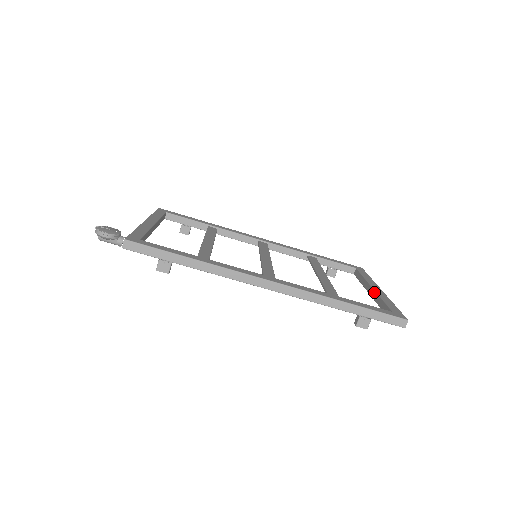
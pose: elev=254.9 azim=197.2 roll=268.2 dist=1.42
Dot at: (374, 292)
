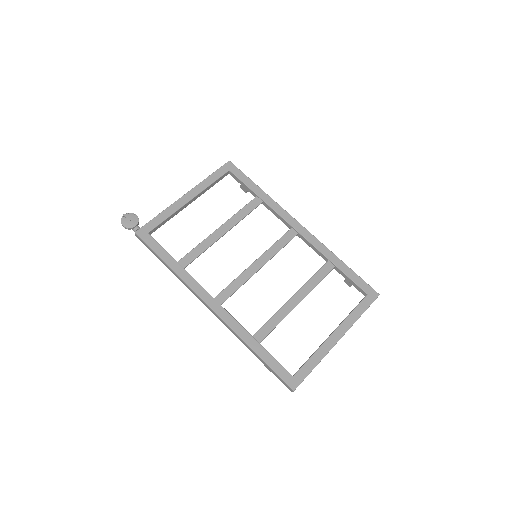
Dot at: (325, 340)
